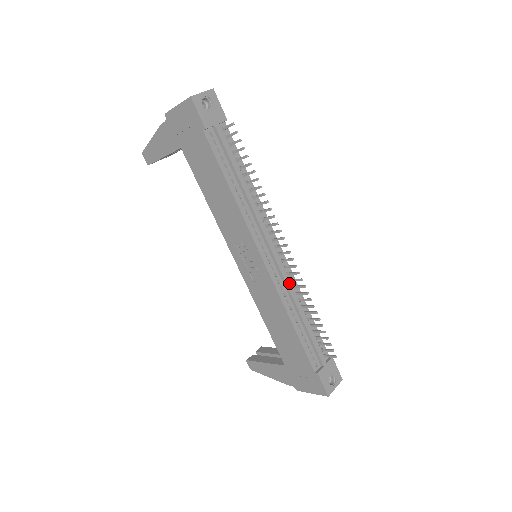
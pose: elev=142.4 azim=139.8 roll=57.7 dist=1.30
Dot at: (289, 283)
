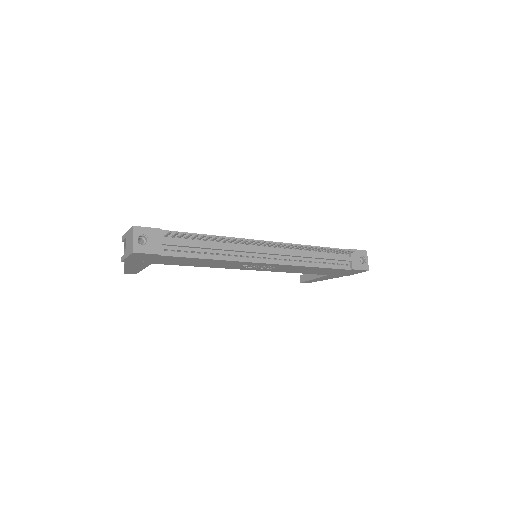
Dot at: (291, 253)
